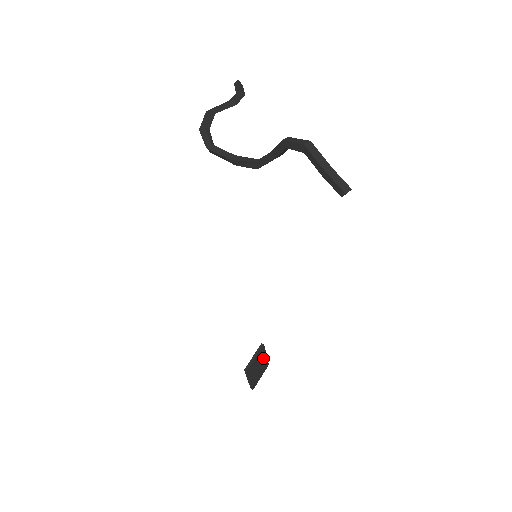
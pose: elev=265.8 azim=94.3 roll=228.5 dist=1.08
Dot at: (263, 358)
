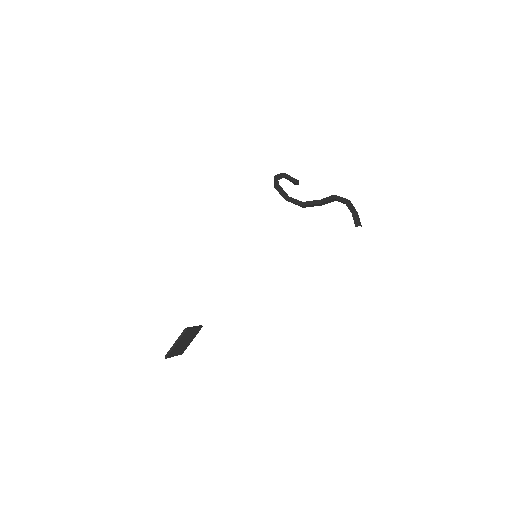
Dot at: (191, 339)
